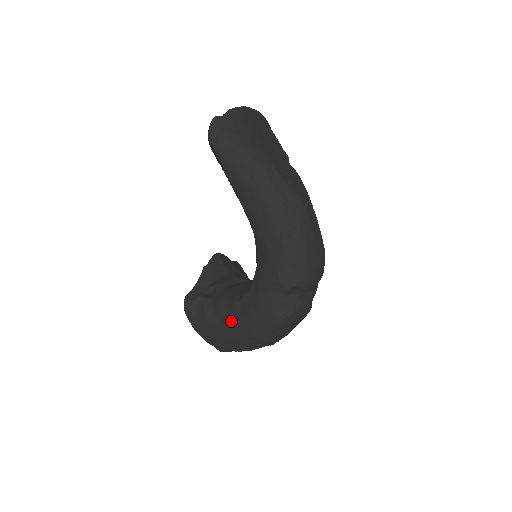
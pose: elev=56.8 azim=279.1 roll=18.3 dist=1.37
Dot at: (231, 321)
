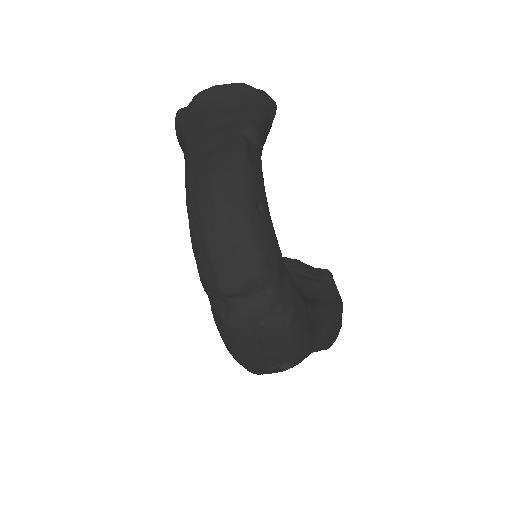
Dot at: occluded
